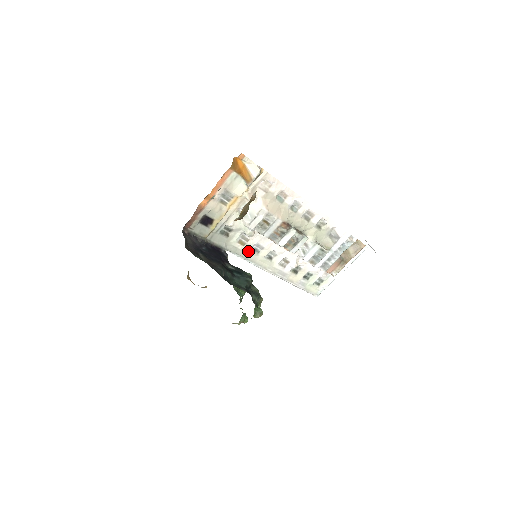
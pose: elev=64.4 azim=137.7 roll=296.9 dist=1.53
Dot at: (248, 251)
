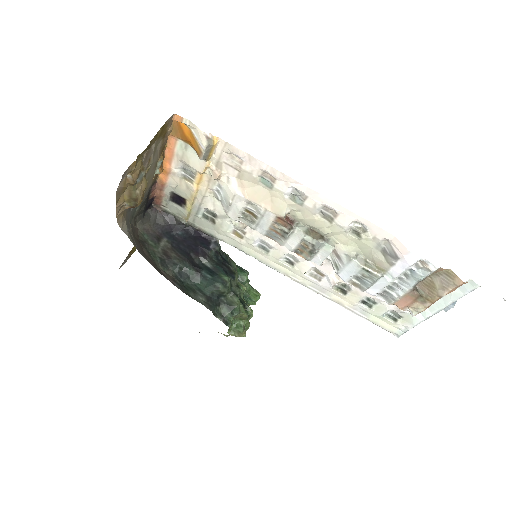
Dot at: (252, 247)
